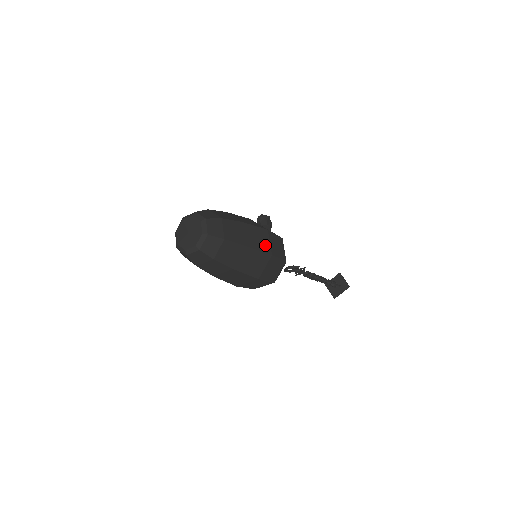
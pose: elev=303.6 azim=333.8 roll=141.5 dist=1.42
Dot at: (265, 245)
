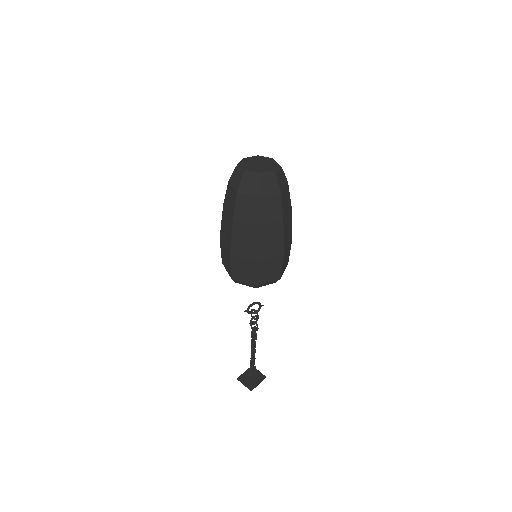
Dot at: occluded
